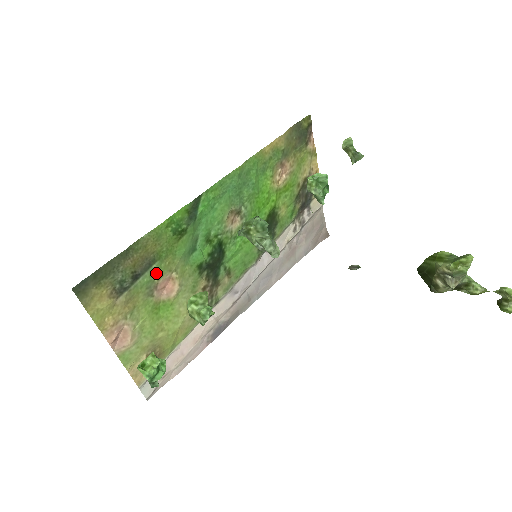
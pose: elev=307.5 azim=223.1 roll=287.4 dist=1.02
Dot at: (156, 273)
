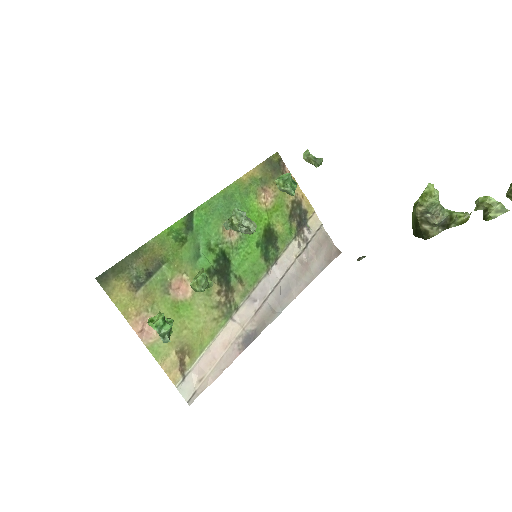
Dot at: (167, 273)
